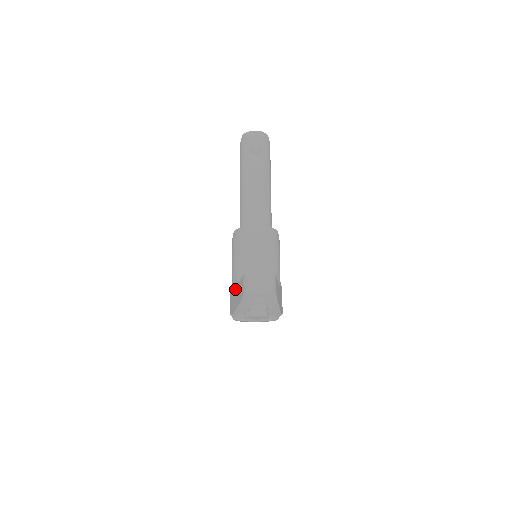
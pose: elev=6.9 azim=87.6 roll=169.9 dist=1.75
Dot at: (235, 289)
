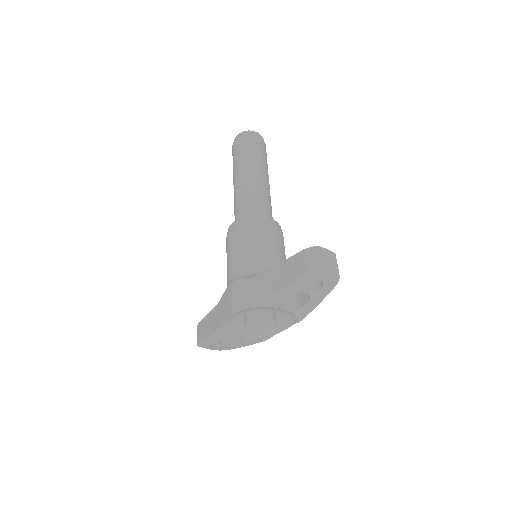
Dot at: (263, 275)
